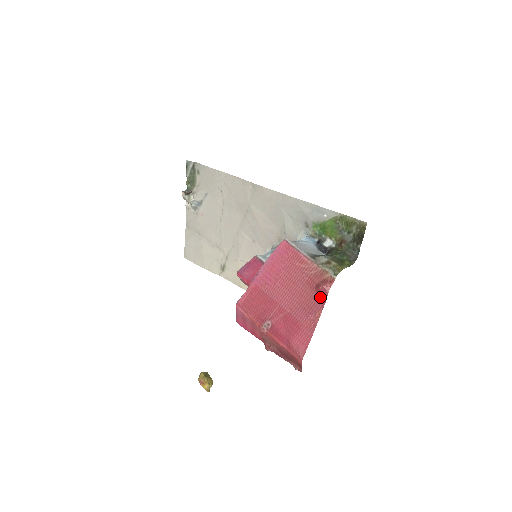
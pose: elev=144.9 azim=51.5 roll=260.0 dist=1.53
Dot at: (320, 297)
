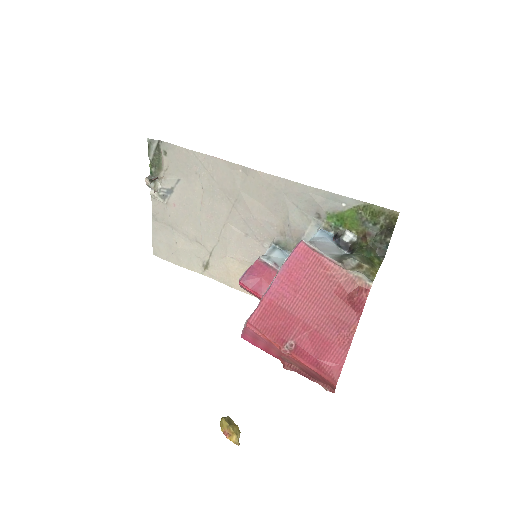
Dot at: (354, 309)
